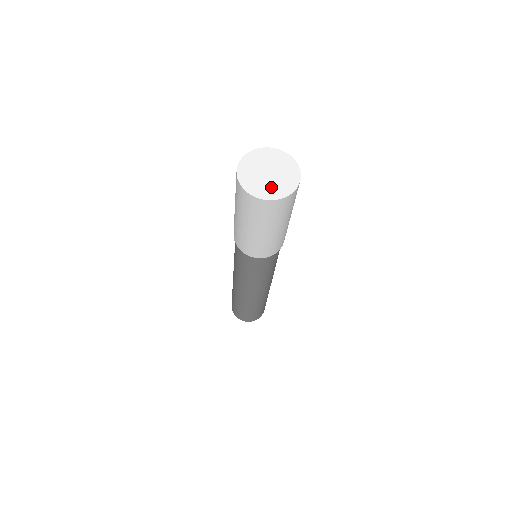
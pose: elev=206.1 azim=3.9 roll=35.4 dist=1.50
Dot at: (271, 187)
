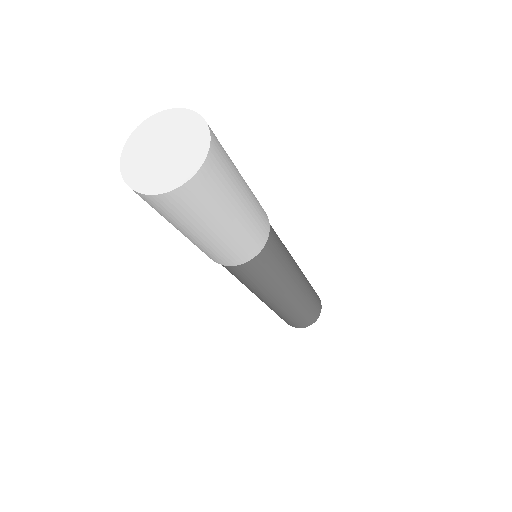
Dot at: (159, 173)
